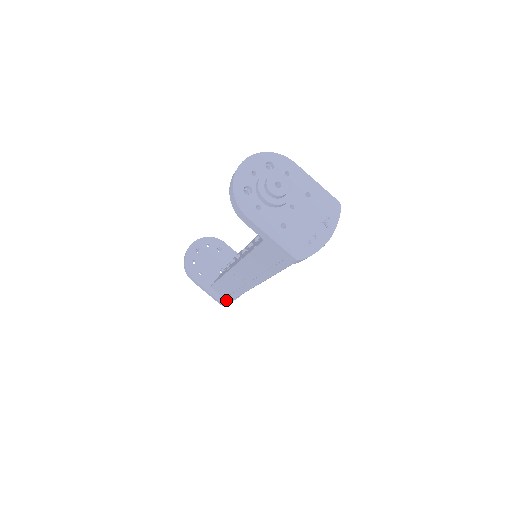
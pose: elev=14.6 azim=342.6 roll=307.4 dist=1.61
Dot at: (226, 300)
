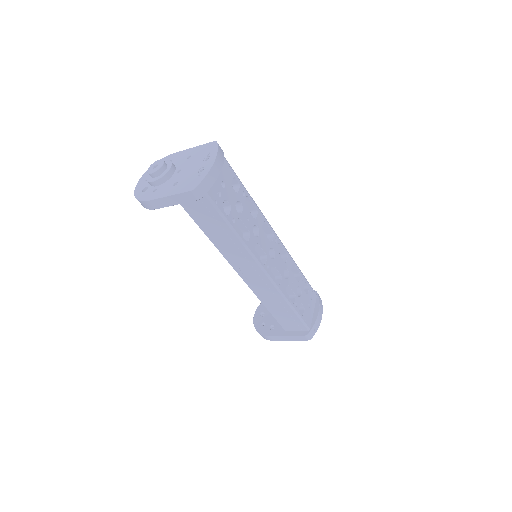
Dot at: (305, 331)
